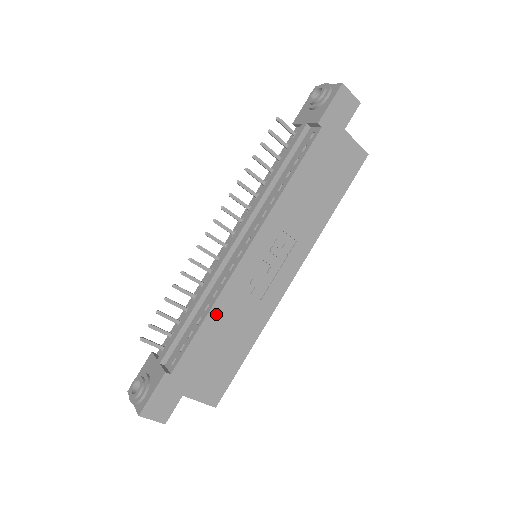
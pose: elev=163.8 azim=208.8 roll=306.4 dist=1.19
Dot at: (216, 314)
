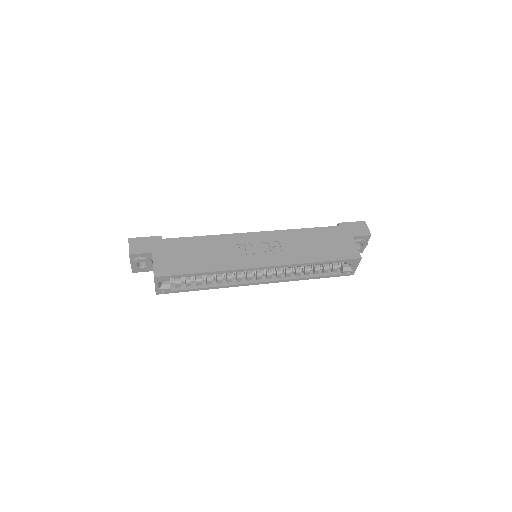
Dot at: (210, 240)
